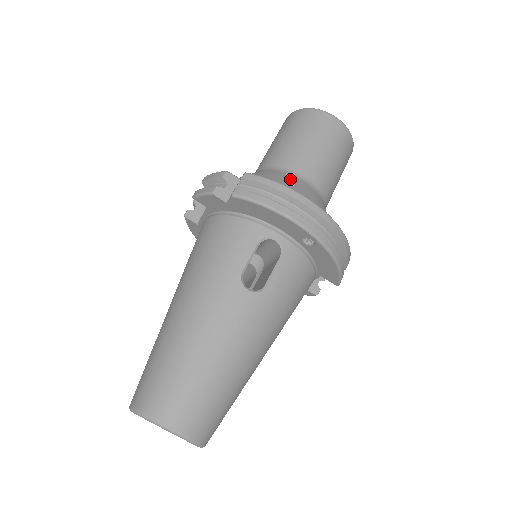
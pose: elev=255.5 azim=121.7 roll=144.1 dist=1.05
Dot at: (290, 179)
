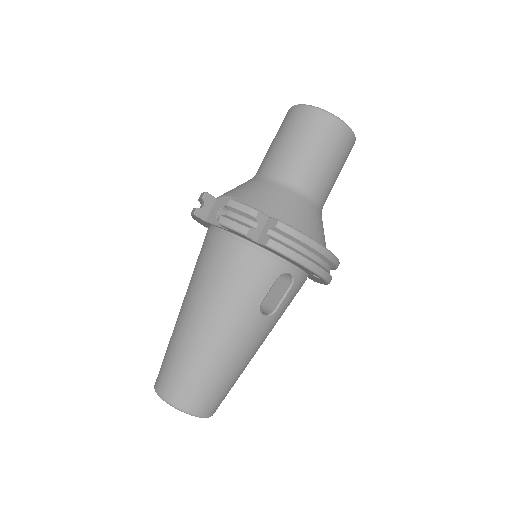
Dot at: (305, 207)
